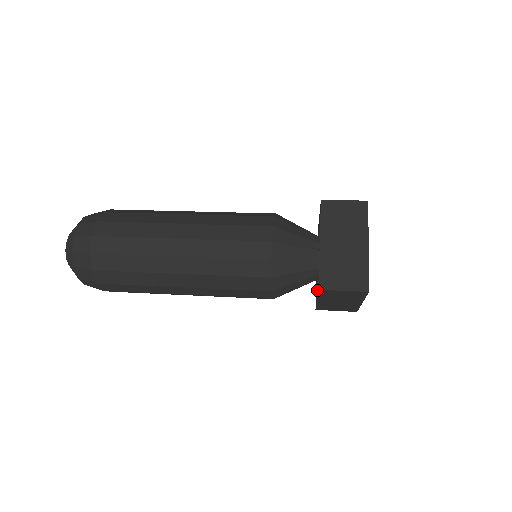
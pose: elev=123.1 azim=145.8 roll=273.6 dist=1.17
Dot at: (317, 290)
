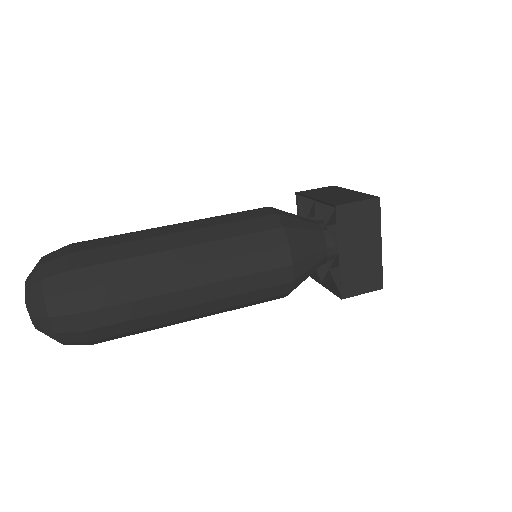
Dot at: (332, 276)
